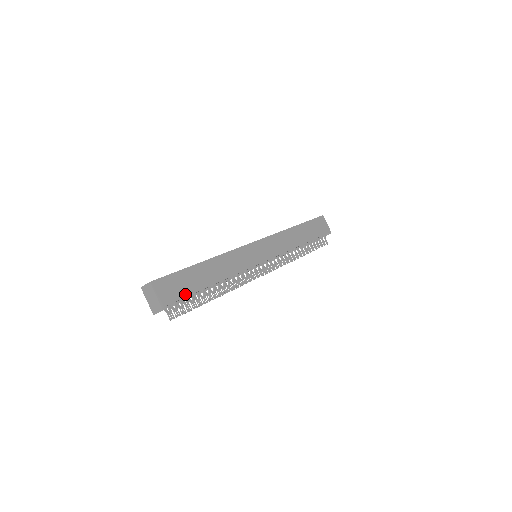
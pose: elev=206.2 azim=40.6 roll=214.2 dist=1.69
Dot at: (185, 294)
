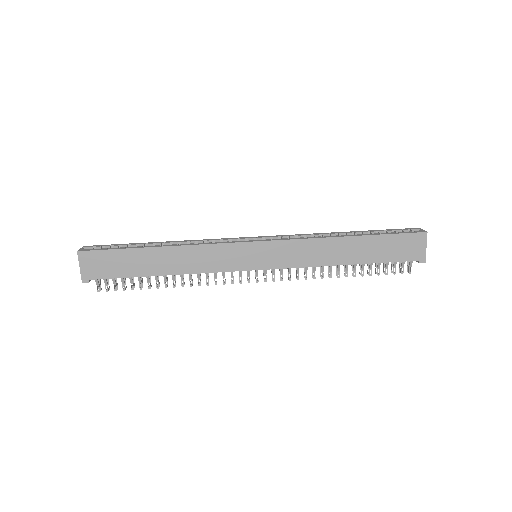
Dot at: (116, 275)
